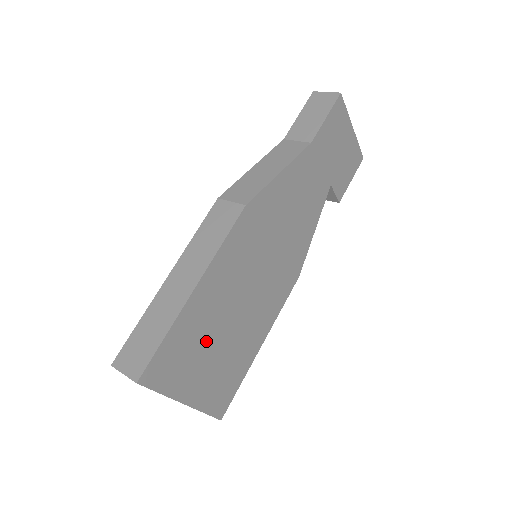
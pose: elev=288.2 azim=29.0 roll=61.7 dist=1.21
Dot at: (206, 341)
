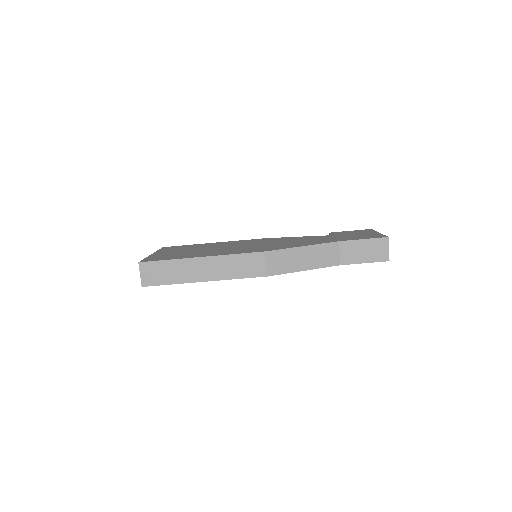
Dot at: occluded
